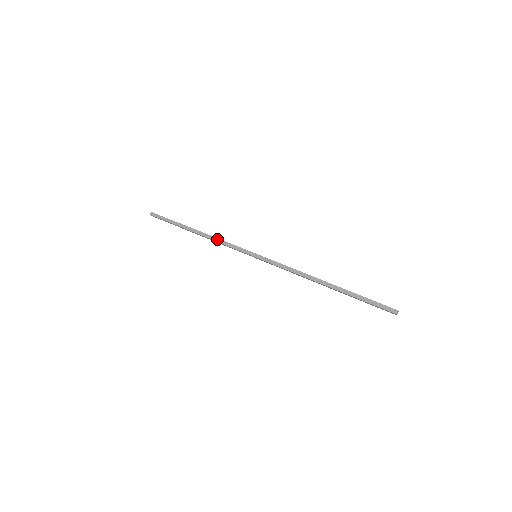
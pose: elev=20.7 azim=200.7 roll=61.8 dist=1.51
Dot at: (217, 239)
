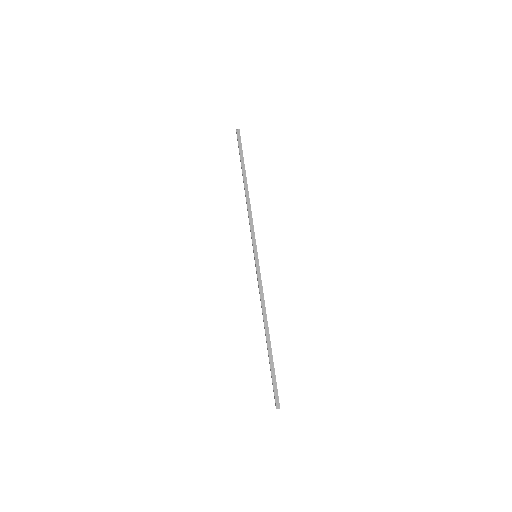
Dot at: (250, 210)
